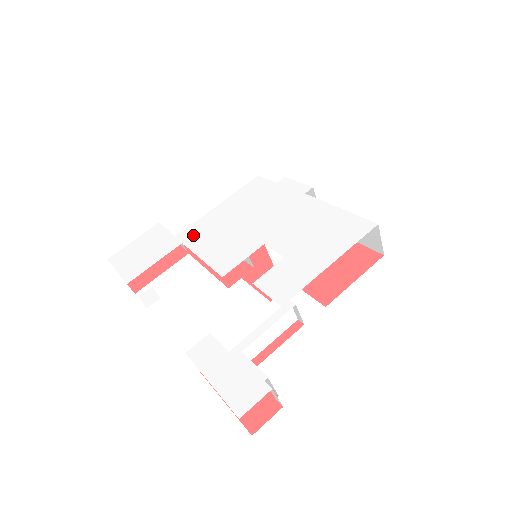
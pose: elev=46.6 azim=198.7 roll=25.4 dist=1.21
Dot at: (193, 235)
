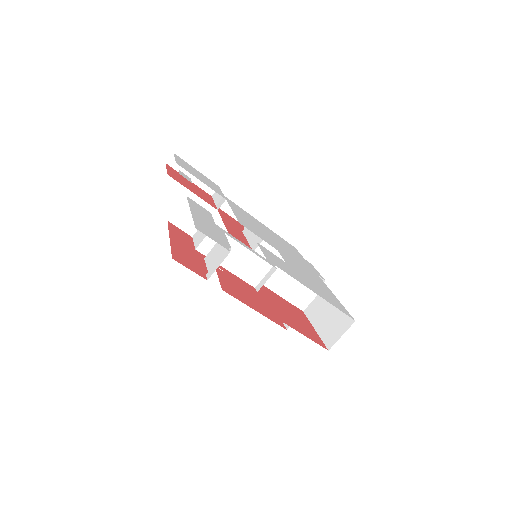
Dot at: (236, 206)
